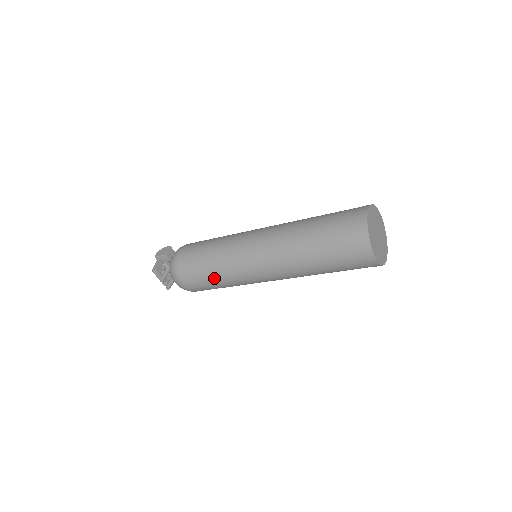
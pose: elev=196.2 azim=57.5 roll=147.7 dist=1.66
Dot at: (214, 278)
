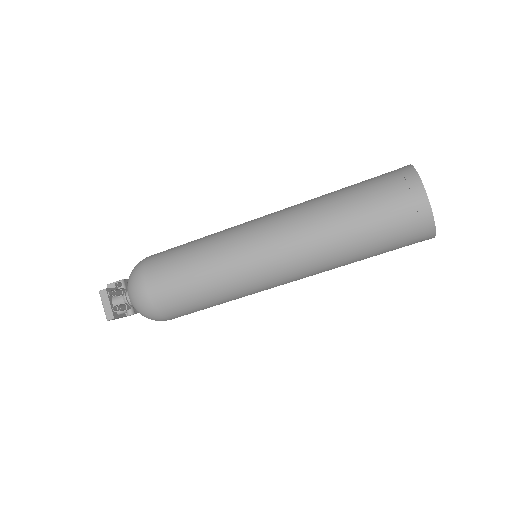
Dot at: (195, 268)
